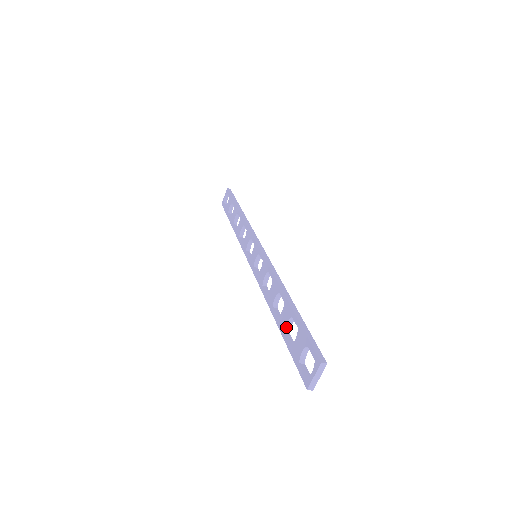
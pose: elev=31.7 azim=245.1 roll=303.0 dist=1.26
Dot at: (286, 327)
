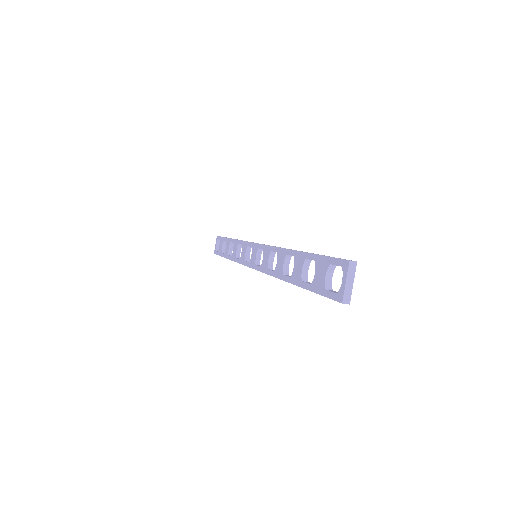
Dot at: (302, 275)
